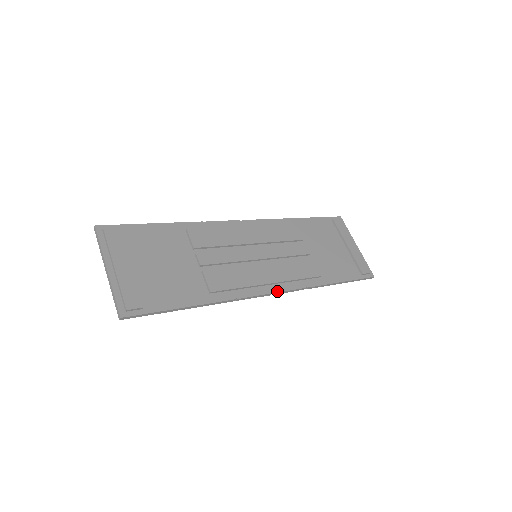
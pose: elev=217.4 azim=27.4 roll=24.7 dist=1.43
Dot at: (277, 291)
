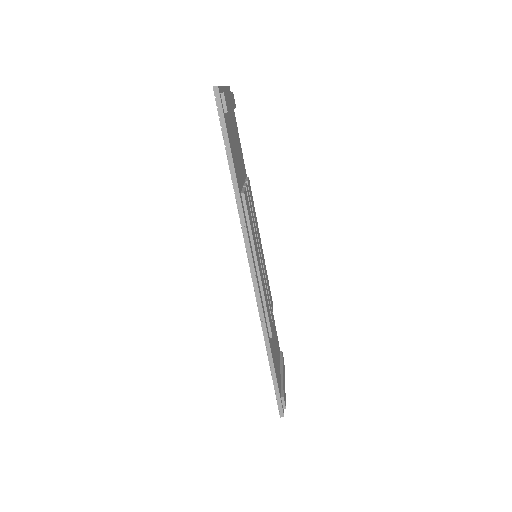
Dot at: (257, 279)
